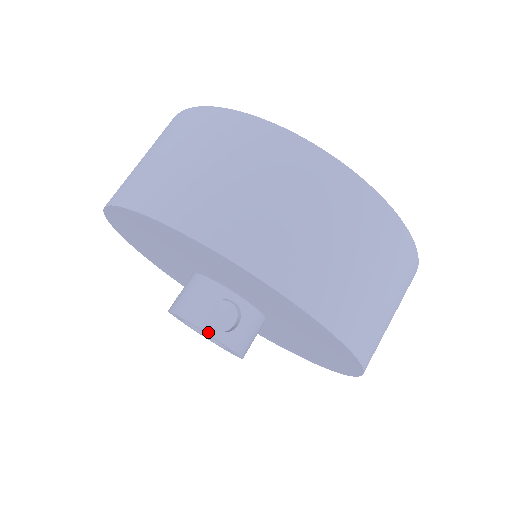
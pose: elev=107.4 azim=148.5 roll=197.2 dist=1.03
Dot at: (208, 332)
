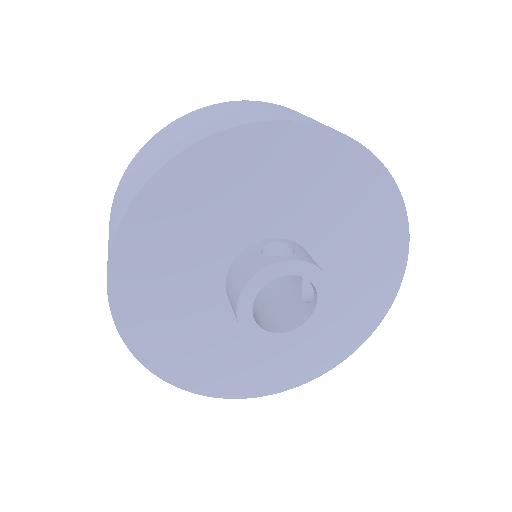
Dot at: (280, 261)
